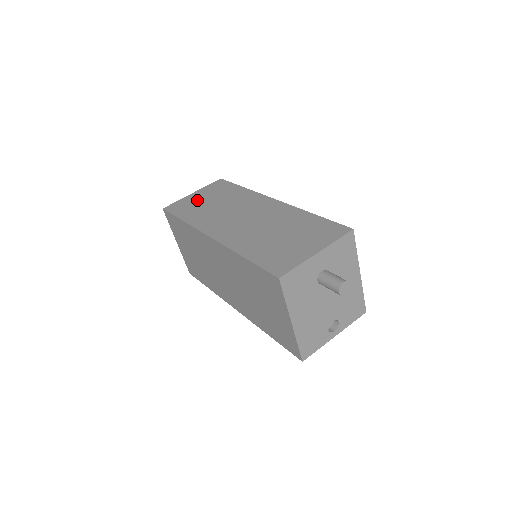
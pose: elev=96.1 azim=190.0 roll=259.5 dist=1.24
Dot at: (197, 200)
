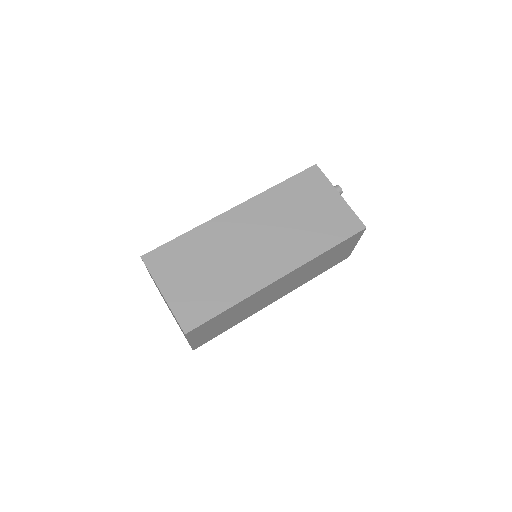
Dot at: occluded
